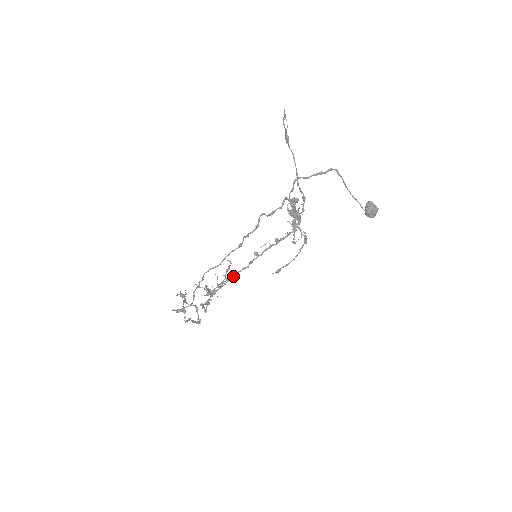
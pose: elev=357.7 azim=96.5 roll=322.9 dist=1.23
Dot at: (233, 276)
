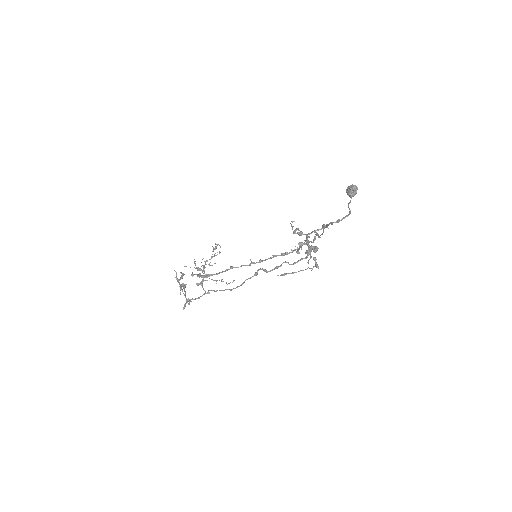
Dot at: occluded
